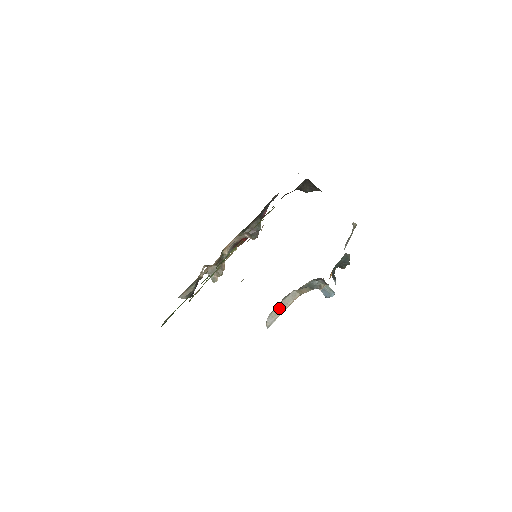
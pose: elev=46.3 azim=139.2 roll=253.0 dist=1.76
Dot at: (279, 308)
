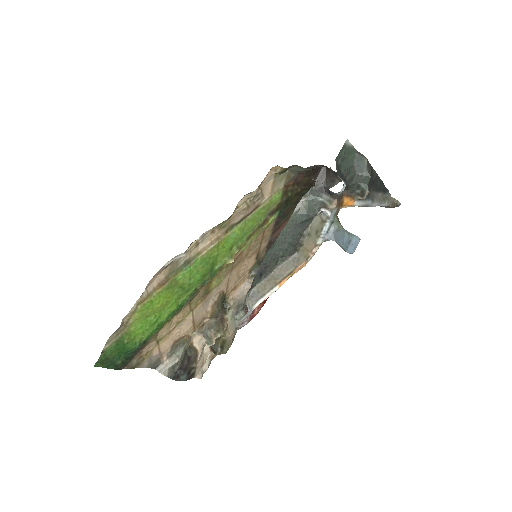
Dot at: (271, 279)
